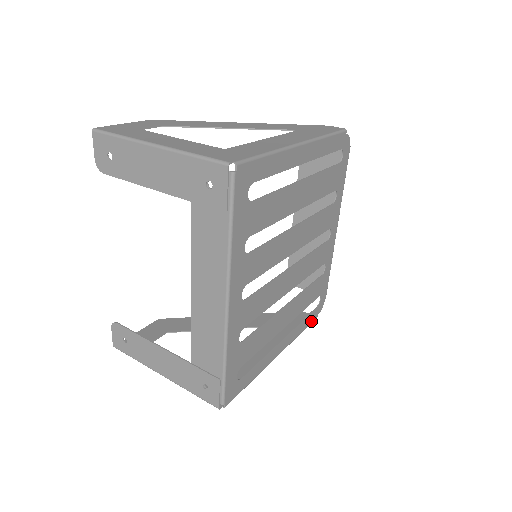
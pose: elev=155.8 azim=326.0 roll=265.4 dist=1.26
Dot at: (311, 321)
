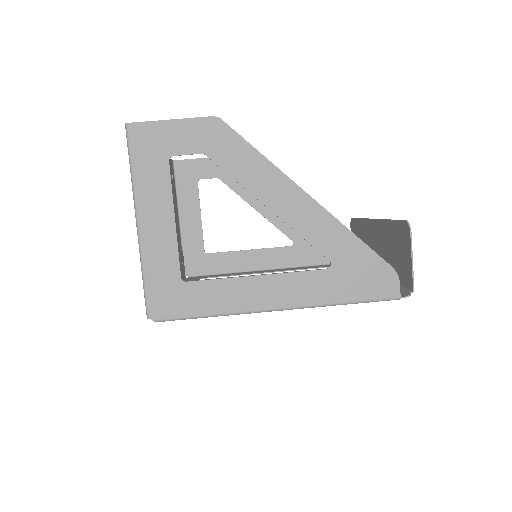
Dot at: occluded
